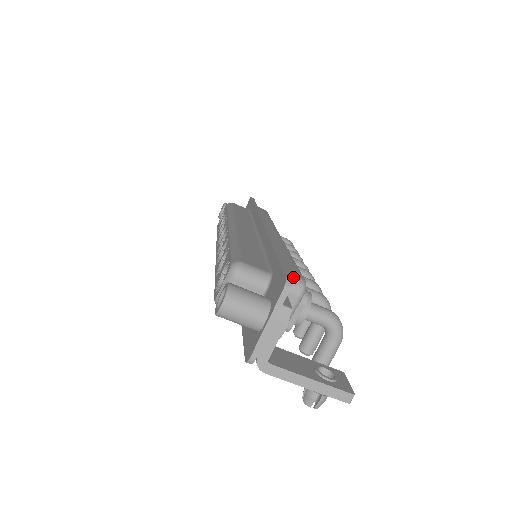
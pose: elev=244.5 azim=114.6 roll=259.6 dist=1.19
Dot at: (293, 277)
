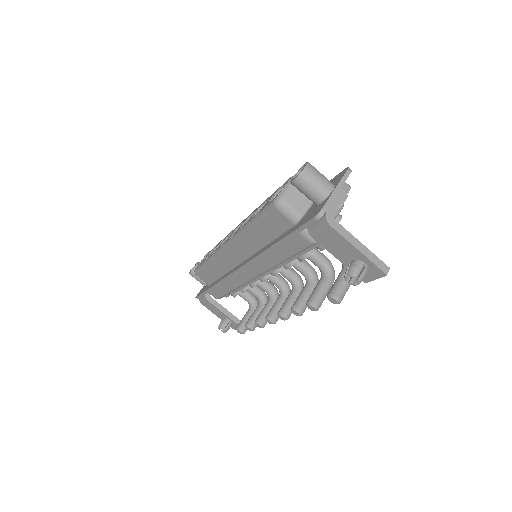
Dot at: occluded
